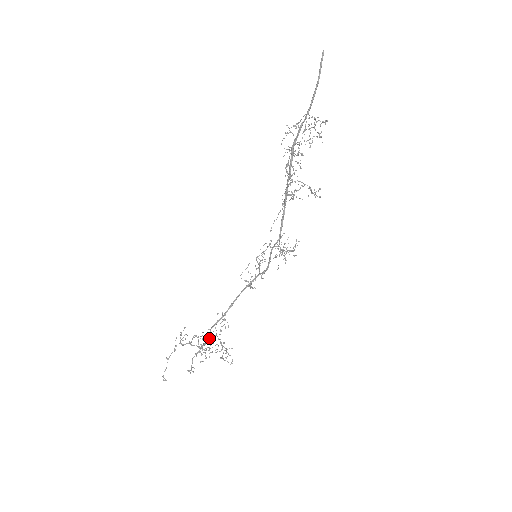
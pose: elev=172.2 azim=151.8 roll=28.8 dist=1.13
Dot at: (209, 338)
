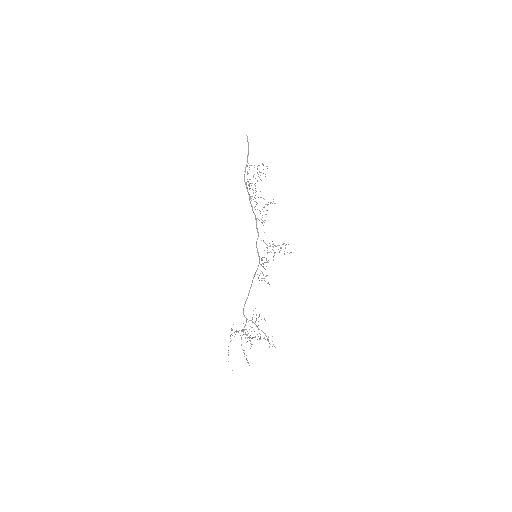
Dot at: (246, 322)
